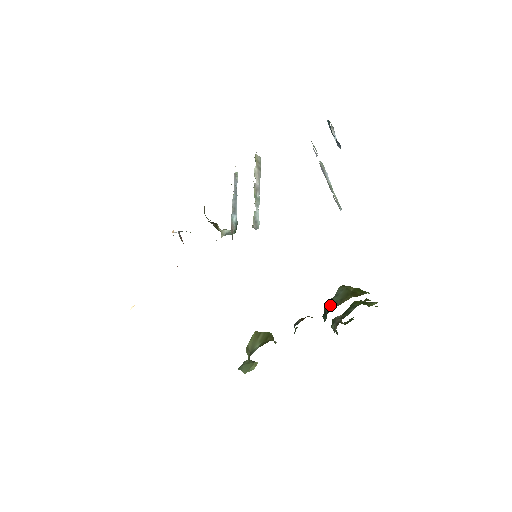
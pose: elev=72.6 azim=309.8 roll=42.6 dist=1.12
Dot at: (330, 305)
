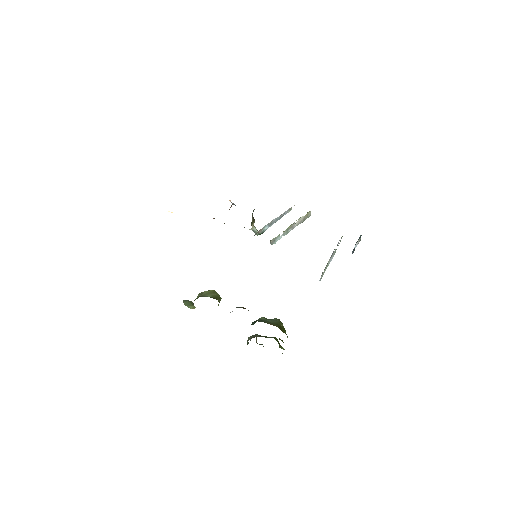
Dot at: (263, 320)
